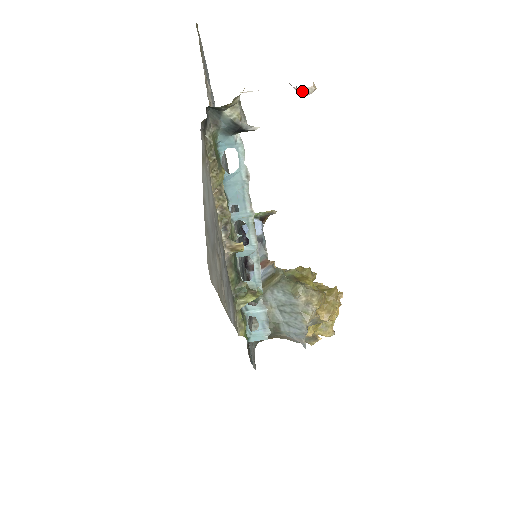
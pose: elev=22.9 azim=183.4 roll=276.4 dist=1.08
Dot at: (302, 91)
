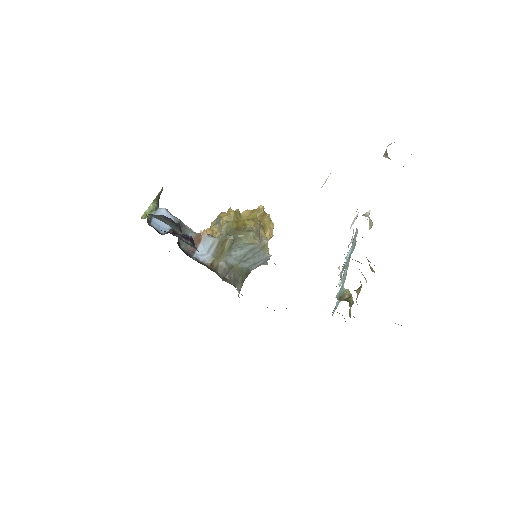
Dot at: occluded
